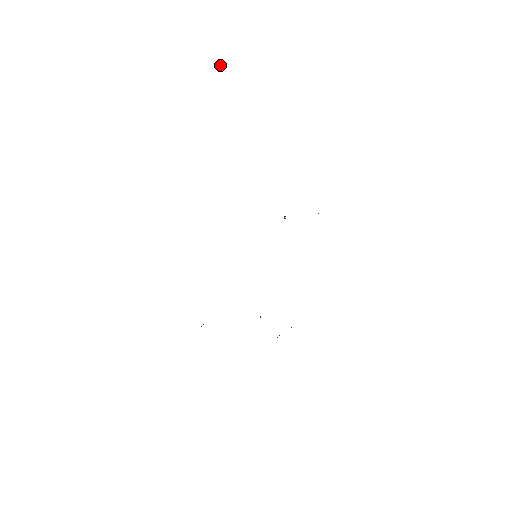
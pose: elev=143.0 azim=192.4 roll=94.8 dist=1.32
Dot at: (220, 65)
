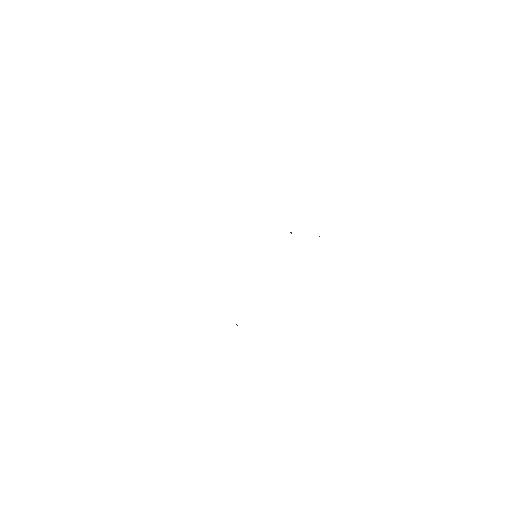
Dot at: occluded
